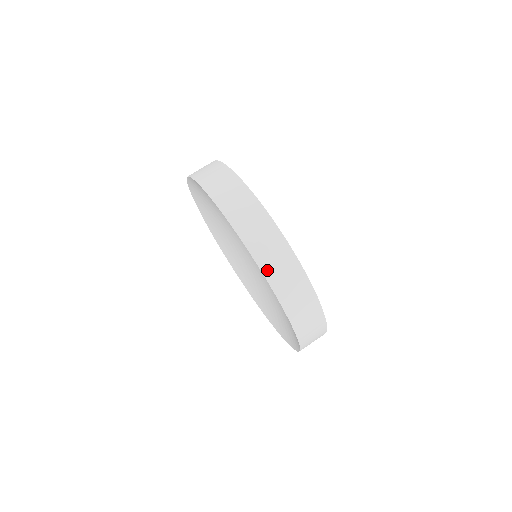
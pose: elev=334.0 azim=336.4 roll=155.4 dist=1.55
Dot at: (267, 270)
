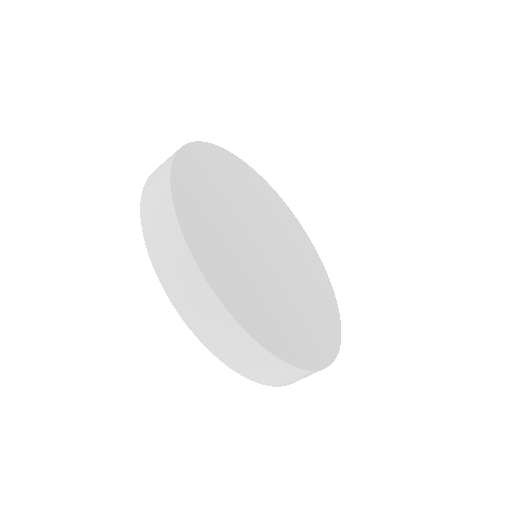
Dot at: (206, 339)
